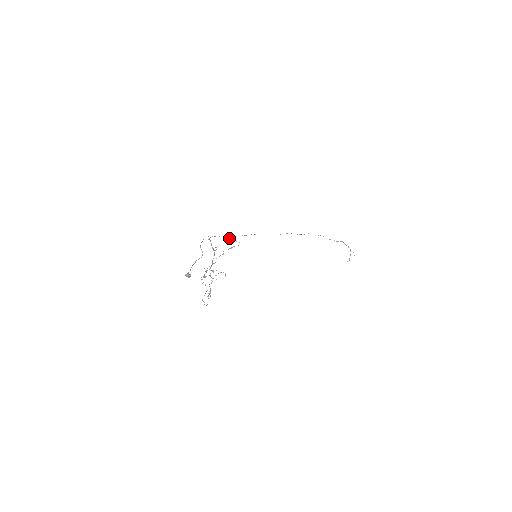
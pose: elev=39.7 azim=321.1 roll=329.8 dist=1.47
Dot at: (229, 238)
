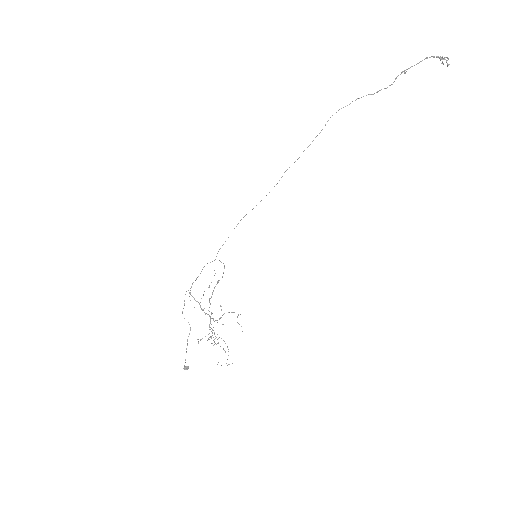
Dot at: (214, 260)
